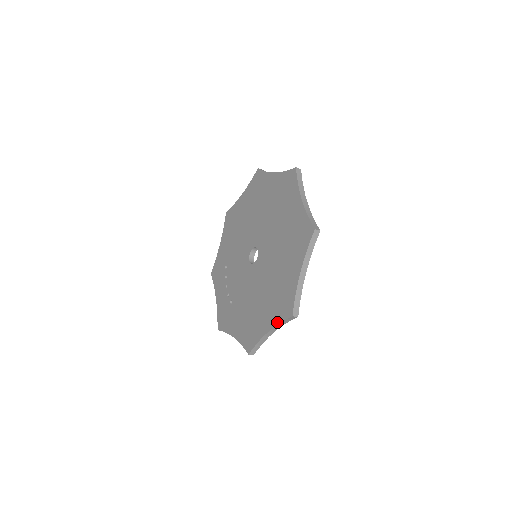
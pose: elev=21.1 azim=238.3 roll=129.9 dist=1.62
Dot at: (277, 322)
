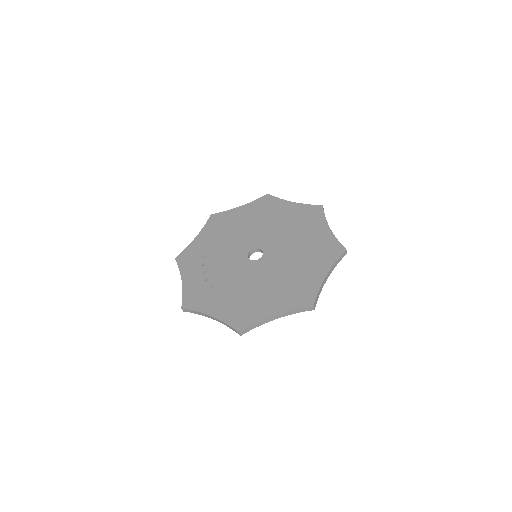
Dot at: (290, 309)
